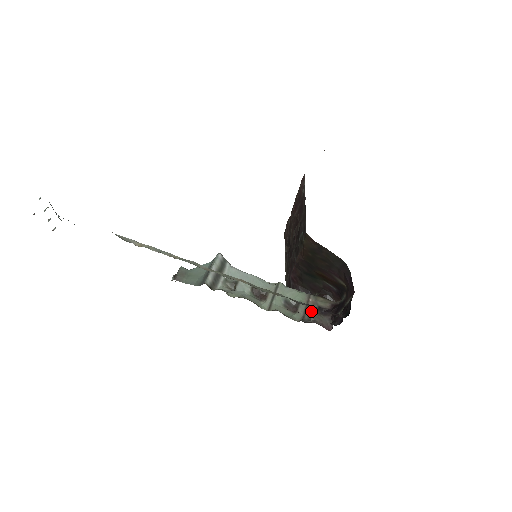
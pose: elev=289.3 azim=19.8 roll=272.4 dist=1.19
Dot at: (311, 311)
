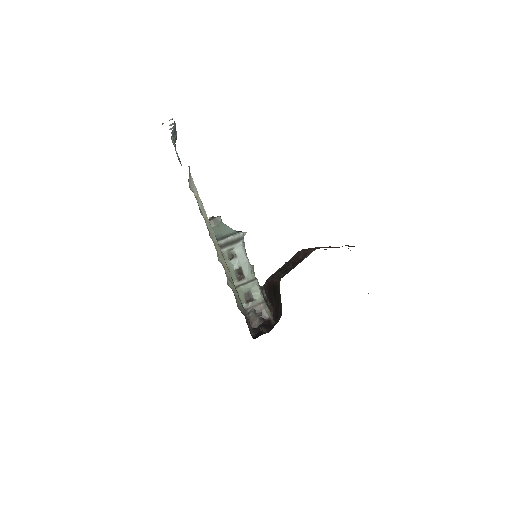
Dot at: (254, 310)
